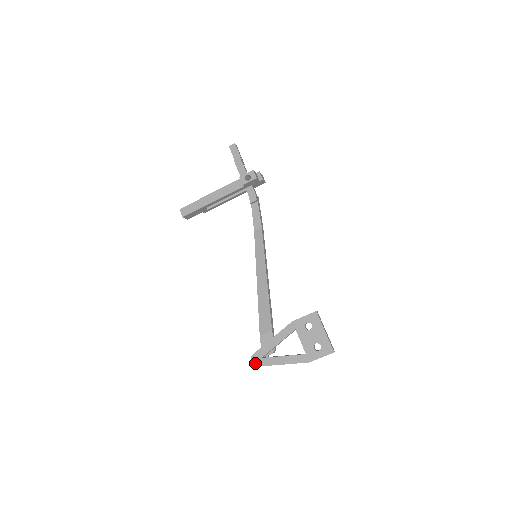
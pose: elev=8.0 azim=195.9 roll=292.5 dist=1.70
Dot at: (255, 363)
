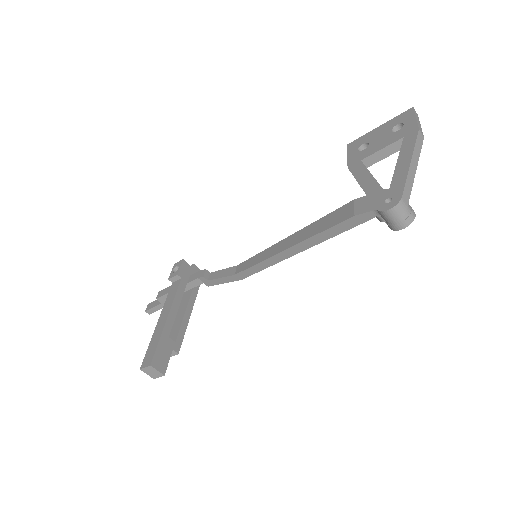
Dot at: (393, 203)
